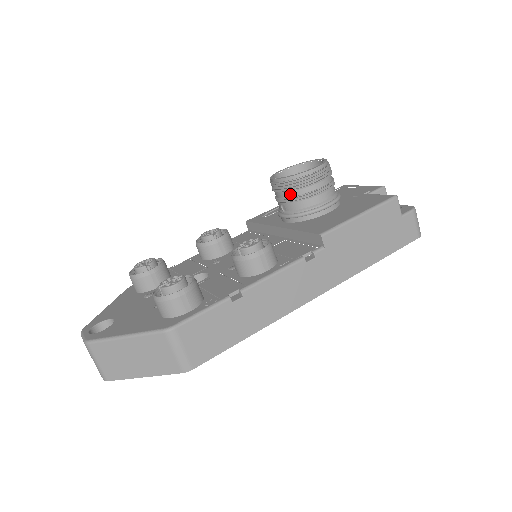
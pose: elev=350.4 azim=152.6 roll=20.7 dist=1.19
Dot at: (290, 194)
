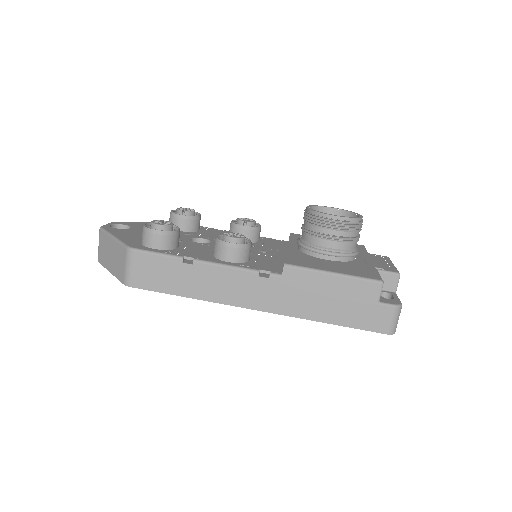
Dot at: (307, 225)
